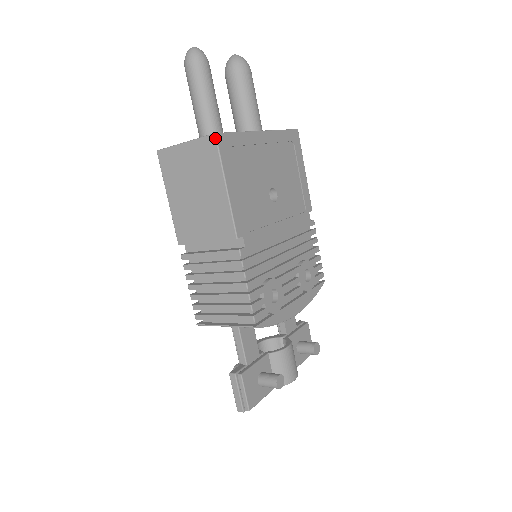
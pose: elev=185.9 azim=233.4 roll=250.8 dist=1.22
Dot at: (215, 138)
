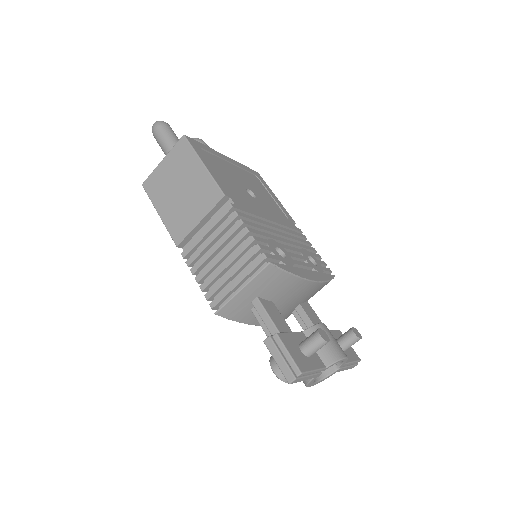
Dot at: (184, 137)
